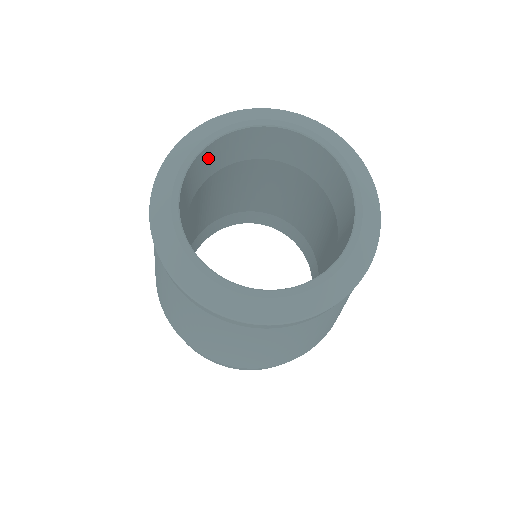
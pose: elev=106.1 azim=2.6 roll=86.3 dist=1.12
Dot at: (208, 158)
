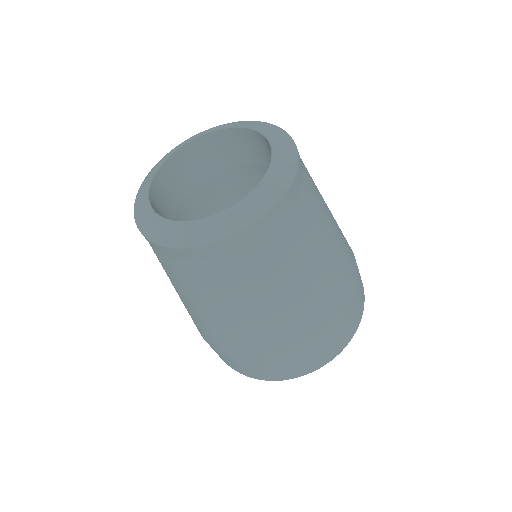
Dot at: (205, 151)
